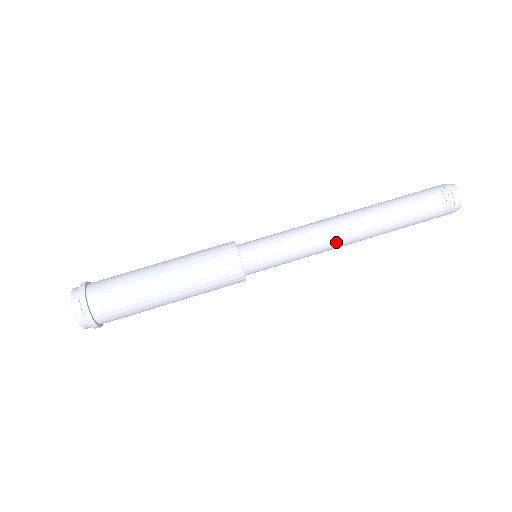
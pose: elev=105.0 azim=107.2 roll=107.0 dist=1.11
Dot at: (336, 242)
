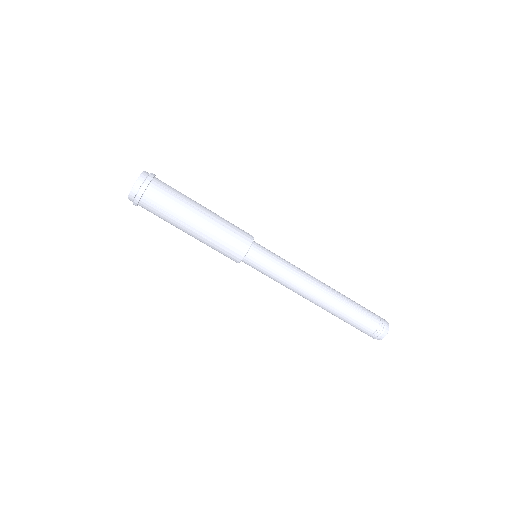
Dot at: occluded
